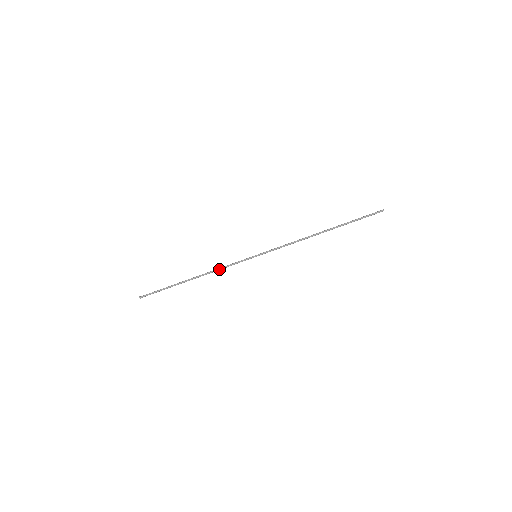
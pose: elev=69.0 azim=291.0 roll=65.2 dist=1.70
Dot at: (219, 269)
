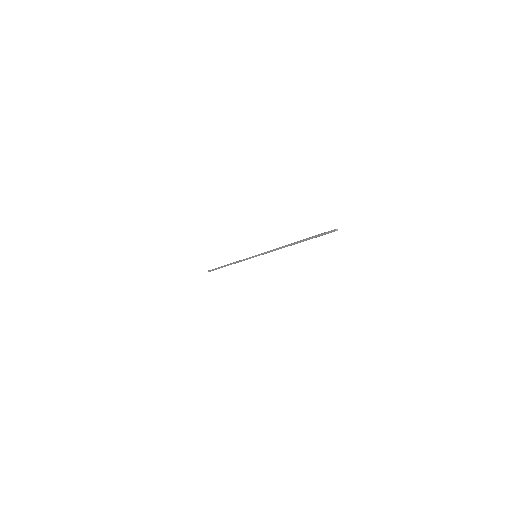
Dot at: occluded
